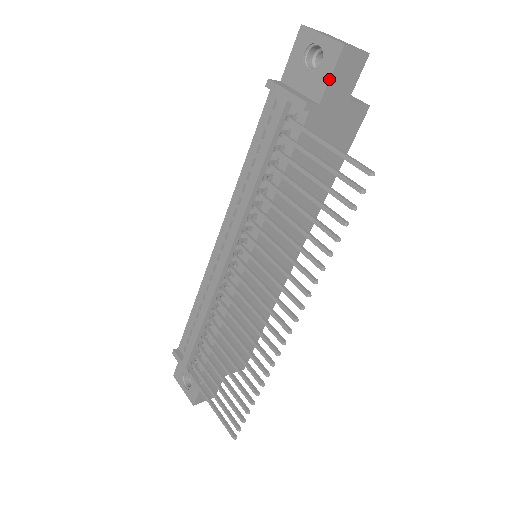
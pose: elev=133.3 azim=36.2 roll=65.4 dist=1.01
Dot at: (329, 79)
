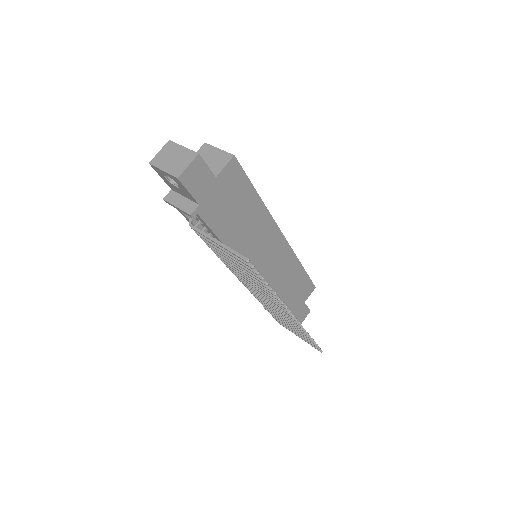
Dot at: (190, 194)
